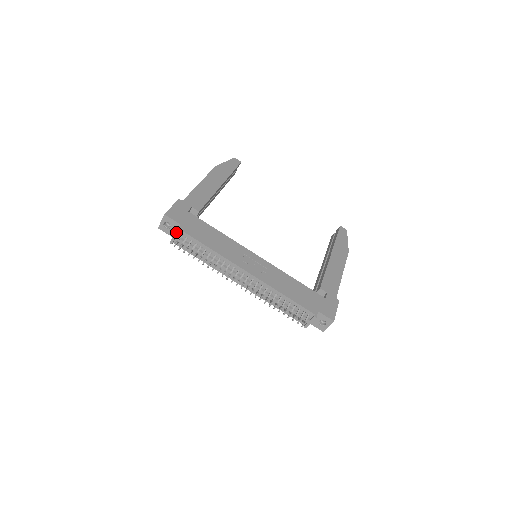
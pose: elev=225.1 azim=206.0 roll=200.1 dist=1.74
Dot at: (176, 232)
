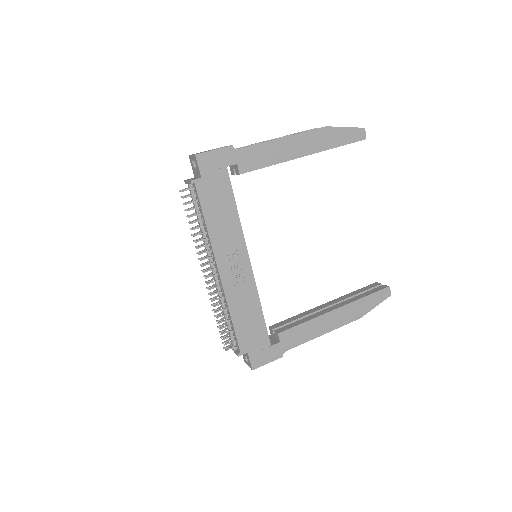
Dot at: (190, 182)
